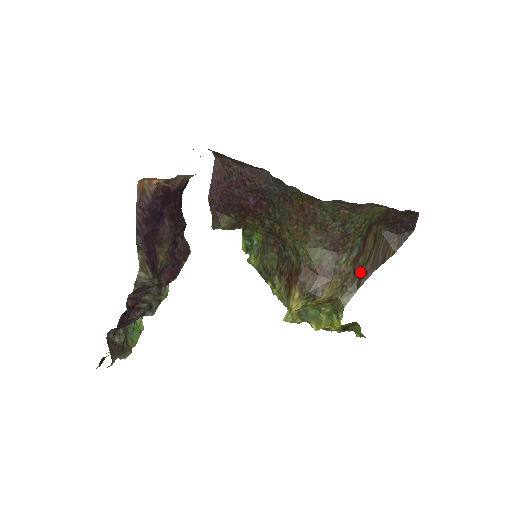
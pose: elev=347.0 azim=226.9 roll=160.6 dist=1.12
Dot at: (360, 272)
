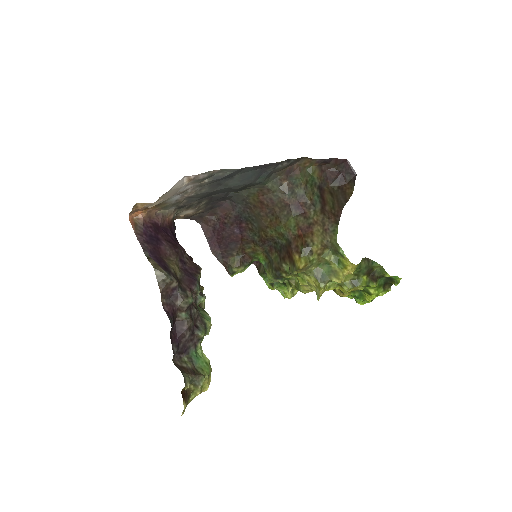
Dot at: (332, 215)
